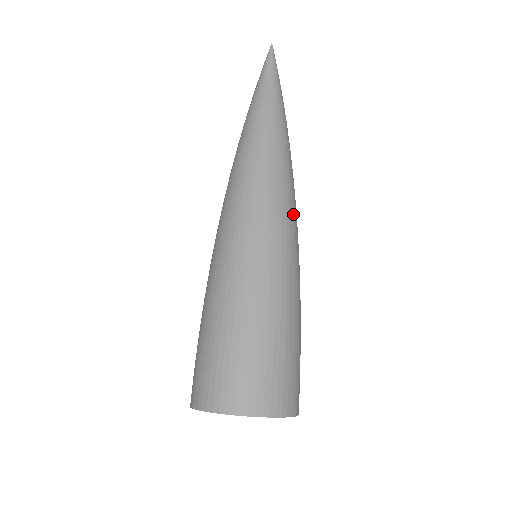
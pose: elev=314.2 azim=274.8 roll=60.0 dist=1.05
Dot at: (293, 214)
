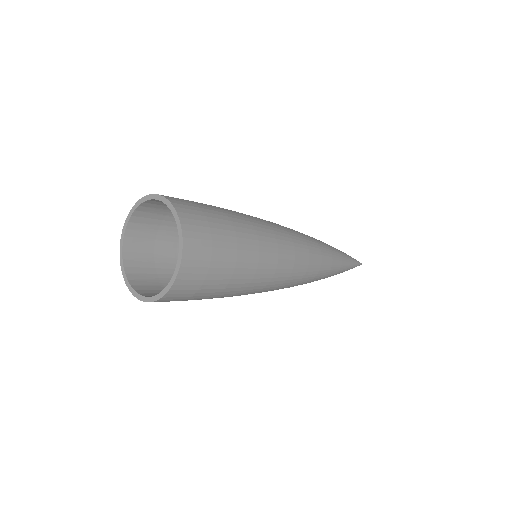
Dot at: (302, 247)
